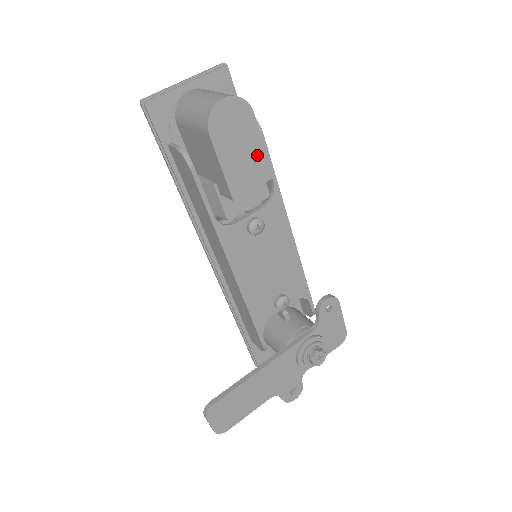
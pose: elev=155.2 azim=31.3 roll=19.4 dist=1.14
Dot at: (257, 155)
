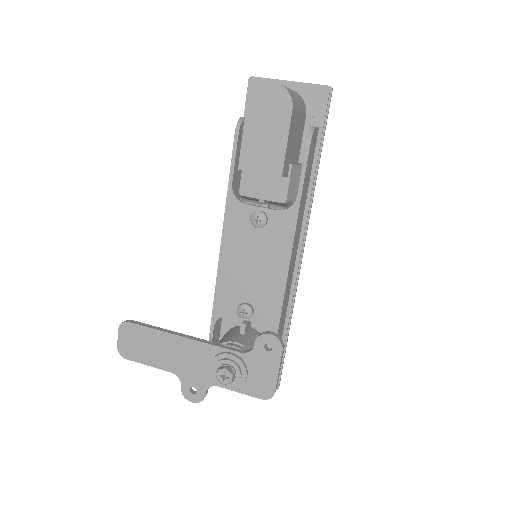
Dot at: (277, 147)
